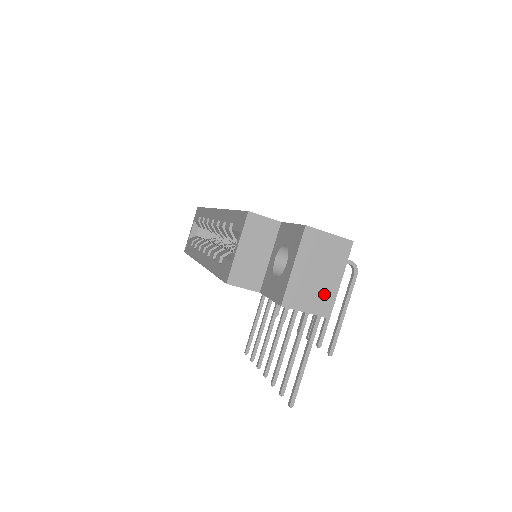
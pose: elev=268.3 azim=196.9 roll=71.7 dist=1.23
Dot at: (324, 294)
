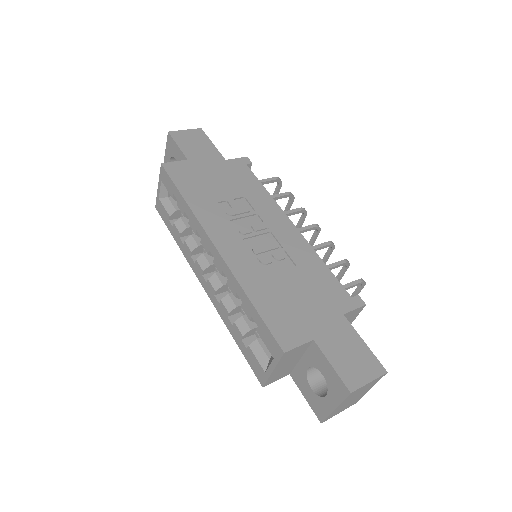
Dot at: (355, 400)
